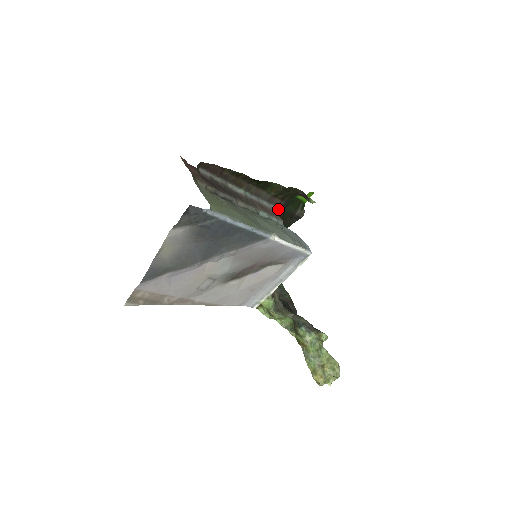
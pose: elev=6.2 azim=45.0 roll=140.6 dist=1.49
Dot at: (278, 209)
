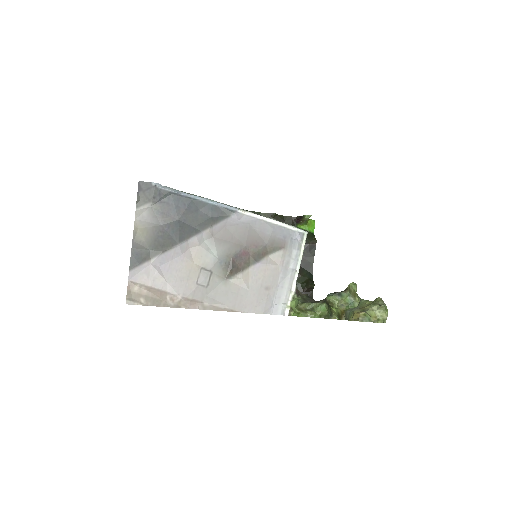
Dot at: occluded
